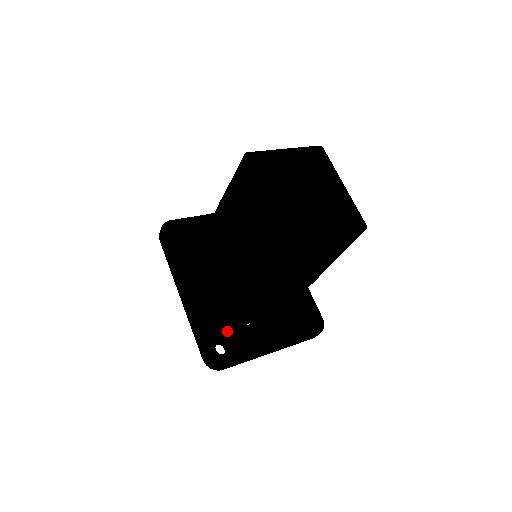
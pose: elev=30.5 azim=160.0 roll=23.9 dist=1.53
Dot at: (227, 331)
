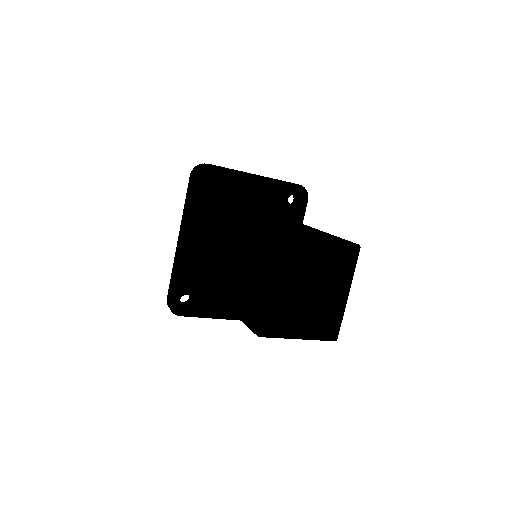
Dot at: (198, 289)
